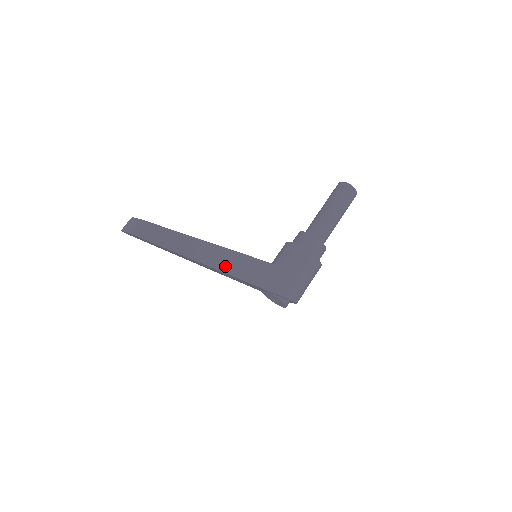
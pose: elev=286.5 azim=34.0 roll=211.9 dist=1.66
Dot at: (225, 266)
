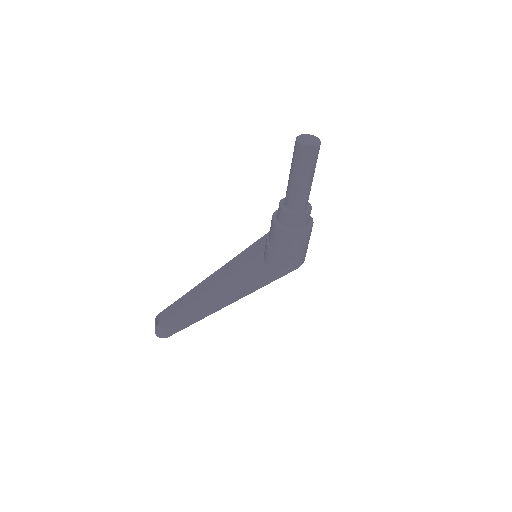
Dot at: (241, 295)
